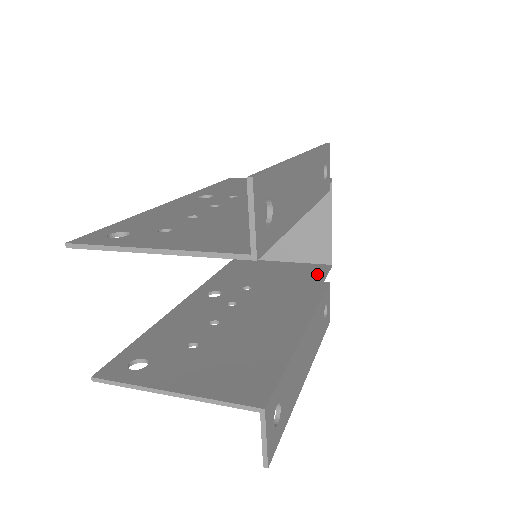
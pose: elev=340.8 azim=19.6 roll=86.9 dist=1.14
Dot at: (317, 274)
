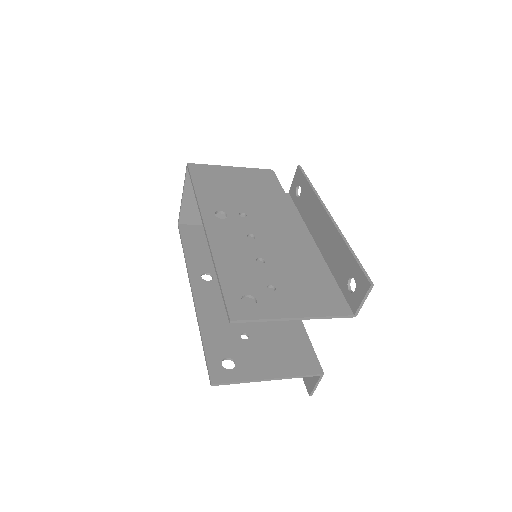
Dot at: occluded
